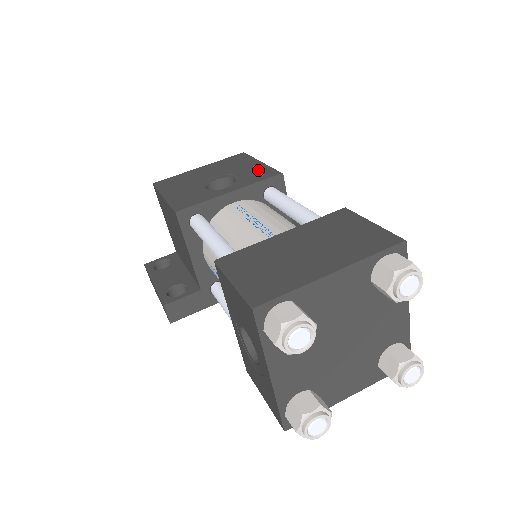
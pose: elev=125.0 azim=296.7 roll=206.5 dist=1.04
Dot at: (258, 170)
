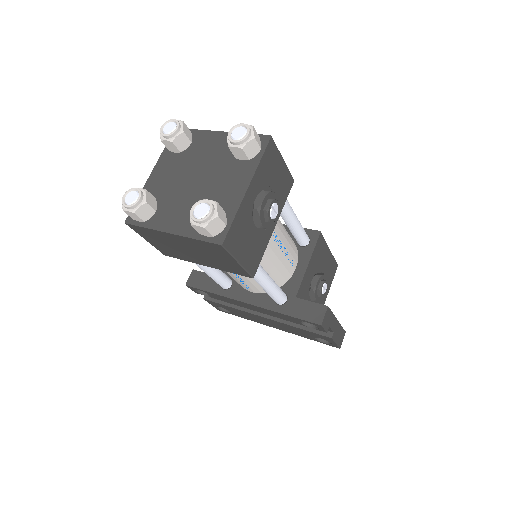
Dot at: occluded
